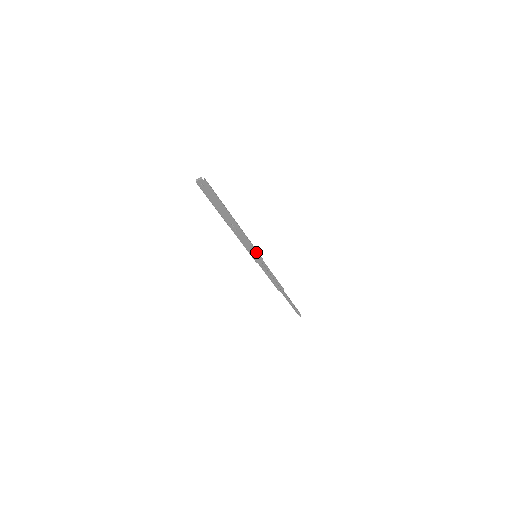
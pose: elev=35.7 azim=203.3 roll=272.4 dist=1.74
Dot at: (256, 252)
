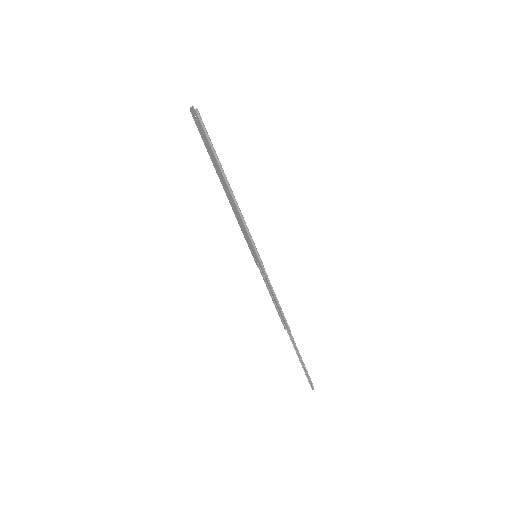
Dot at: (254, 249)
